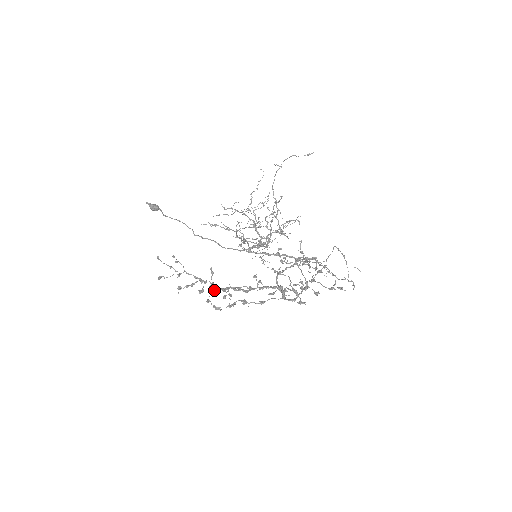
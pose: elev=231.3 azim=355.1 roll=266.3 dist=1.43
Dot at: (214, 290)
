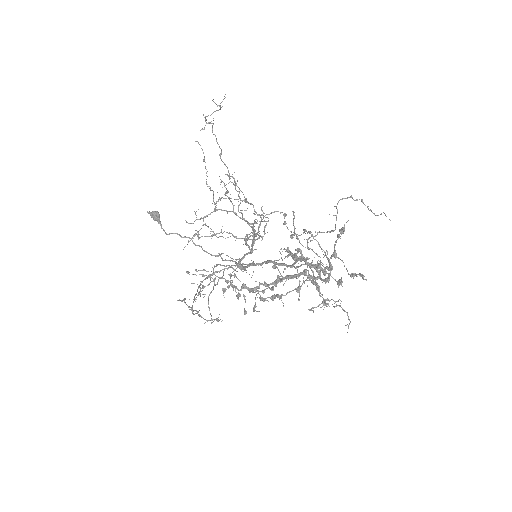
Dot at: (249, 290)
